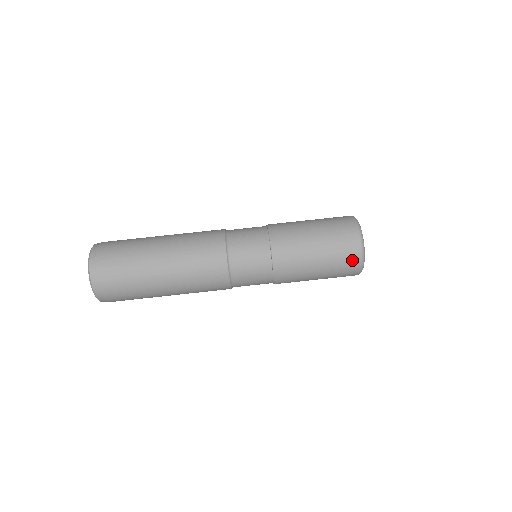
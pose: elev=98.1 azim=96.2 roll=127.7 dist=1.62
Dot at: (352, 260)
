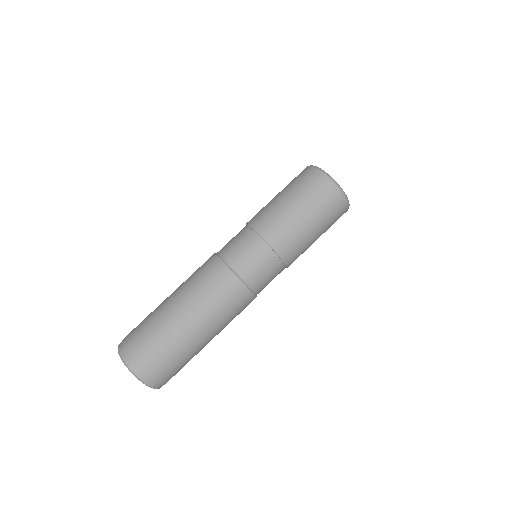
Dot at: occluded
